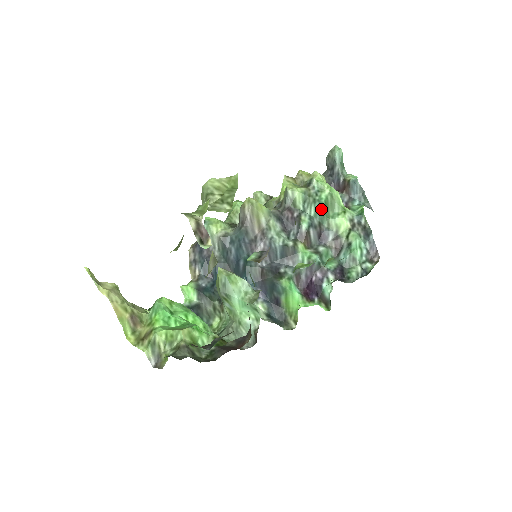
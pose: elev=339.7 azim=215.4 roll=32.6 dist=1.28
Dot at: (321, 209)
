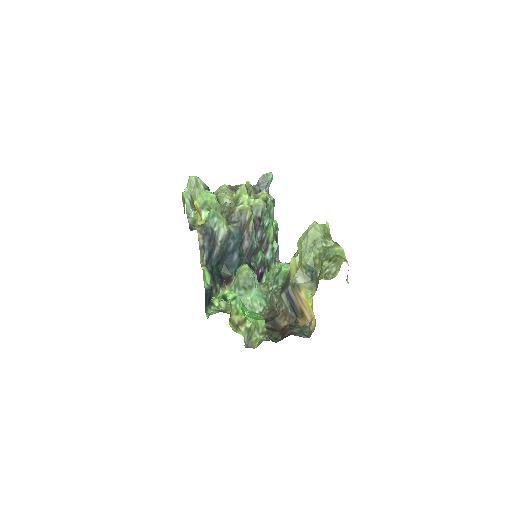
Dot at: occluded
